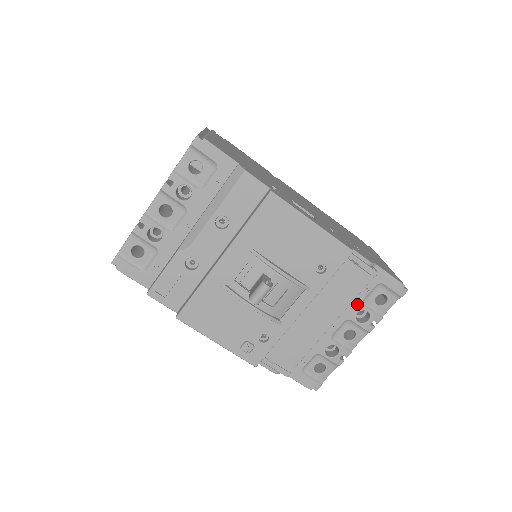
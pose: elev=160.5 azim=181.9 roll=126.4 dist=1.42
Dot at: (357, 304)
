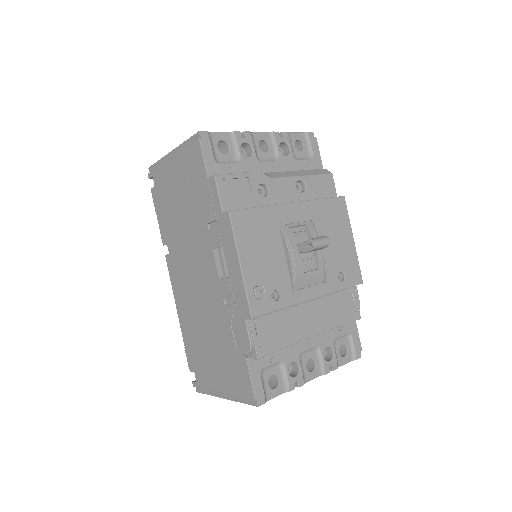
Dot at: (331, 338)
